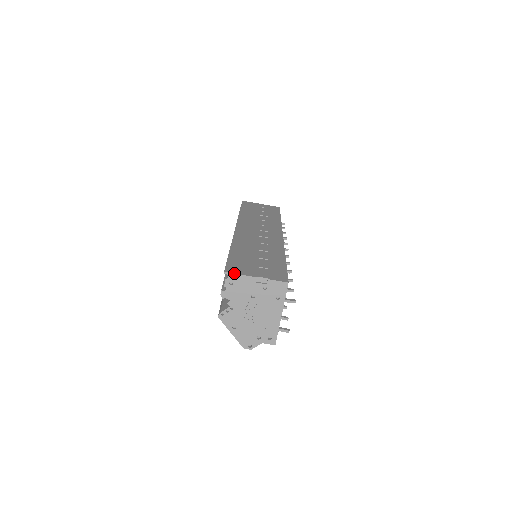
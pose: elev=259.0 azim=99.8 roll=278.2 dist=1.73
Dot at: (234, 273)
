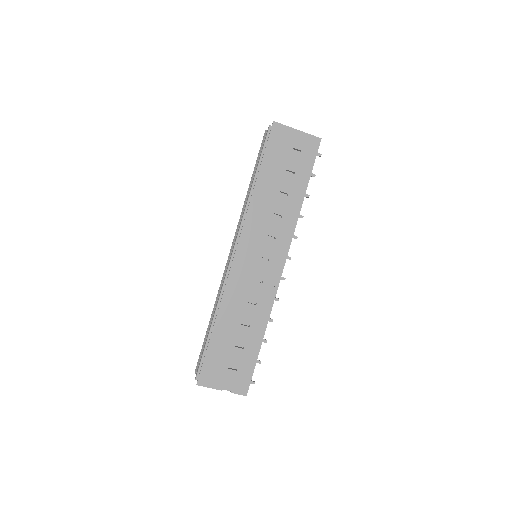
Dot at: occluded
